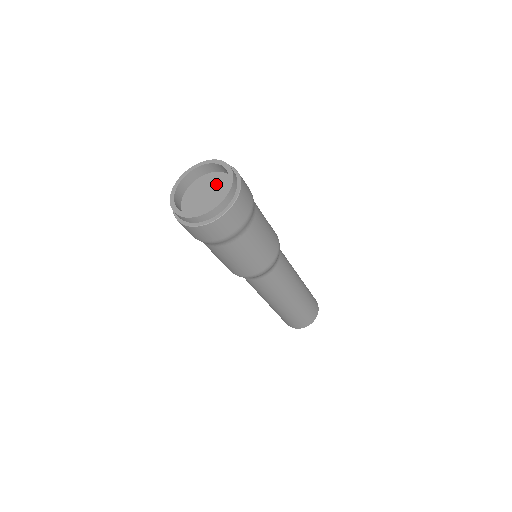
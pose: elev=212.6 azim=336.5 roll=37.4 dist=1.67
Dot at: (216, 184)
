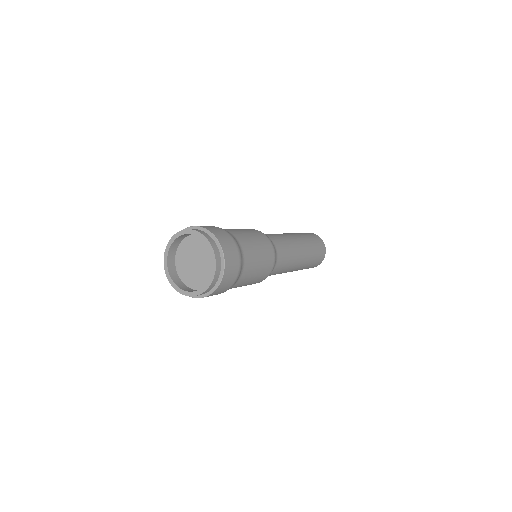
Dot at: (207, 264)
